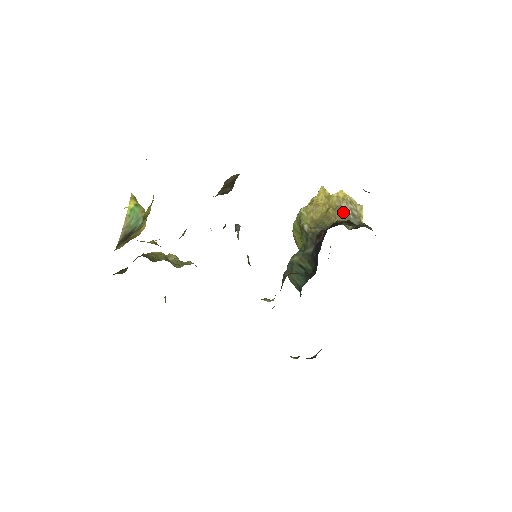
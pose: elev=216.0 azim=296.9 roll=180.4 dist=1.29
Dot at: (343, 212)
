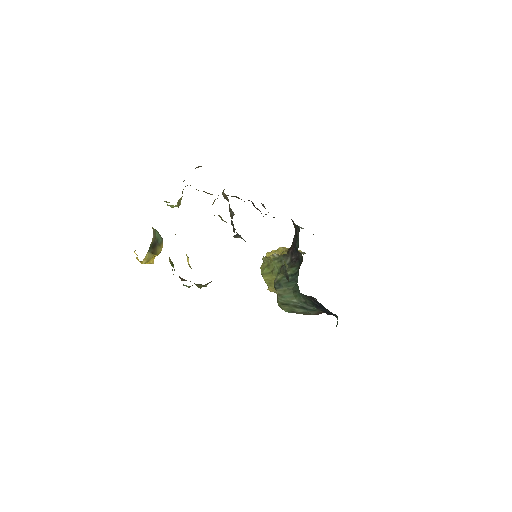
Dot at: occluded
